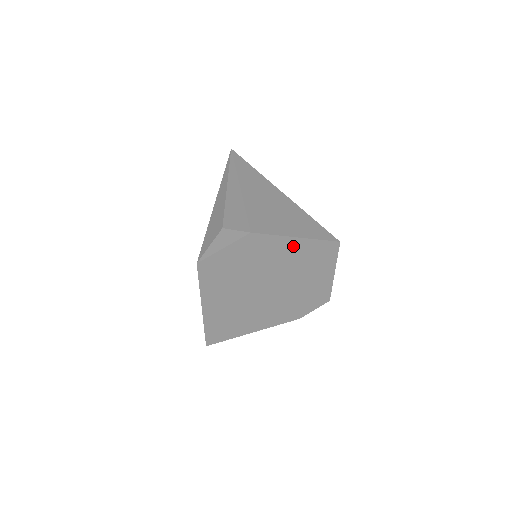
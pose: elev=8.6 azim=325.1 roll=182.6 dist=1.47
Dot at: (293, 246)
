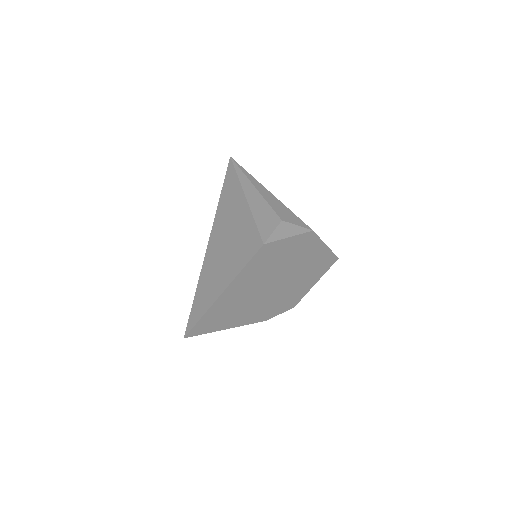
Dot at: (319, 252)
